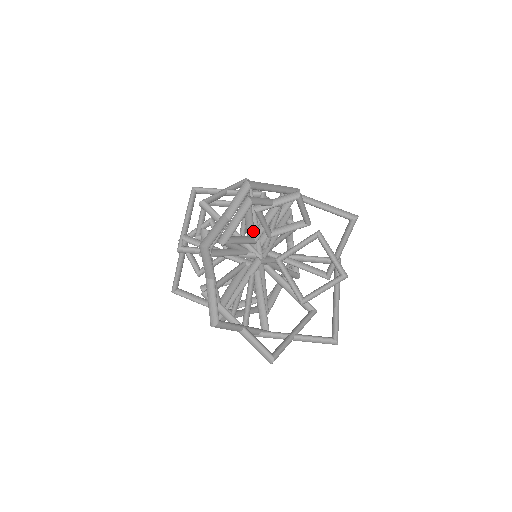
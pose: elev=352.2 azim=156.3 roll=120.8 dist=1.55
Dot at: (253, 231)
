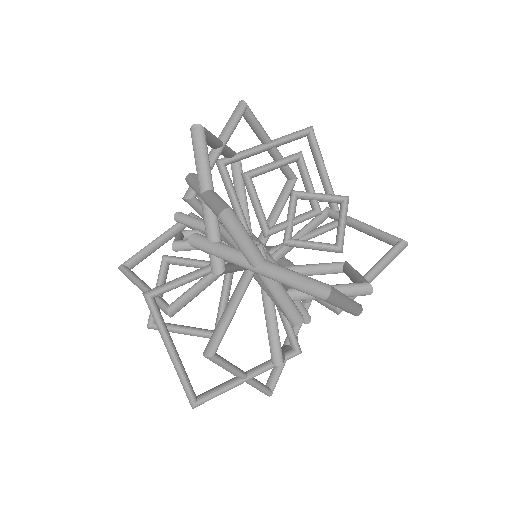
Dot at: (272, 225)
